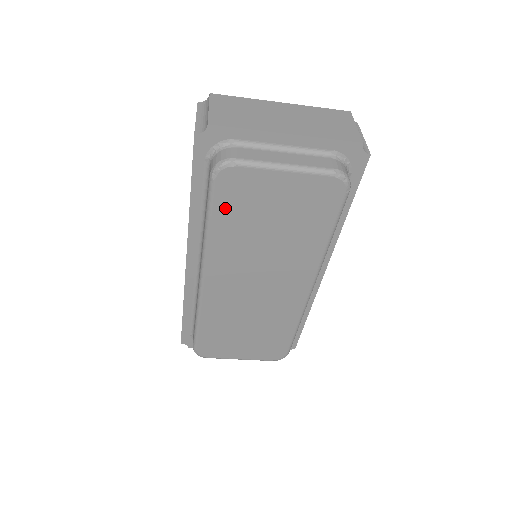
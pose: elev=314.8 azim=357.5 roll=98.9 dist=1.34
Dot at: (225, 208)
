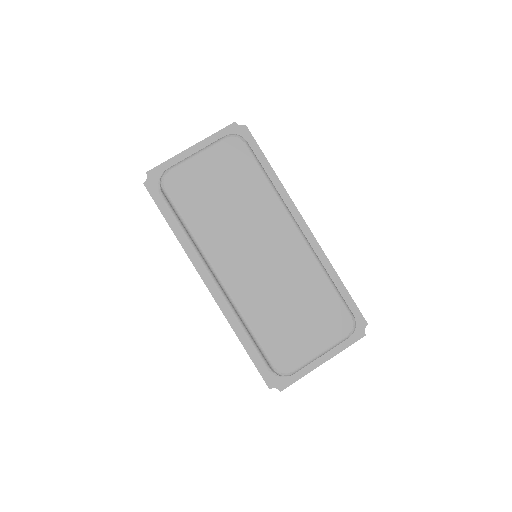
Dot at: (186, 204)
